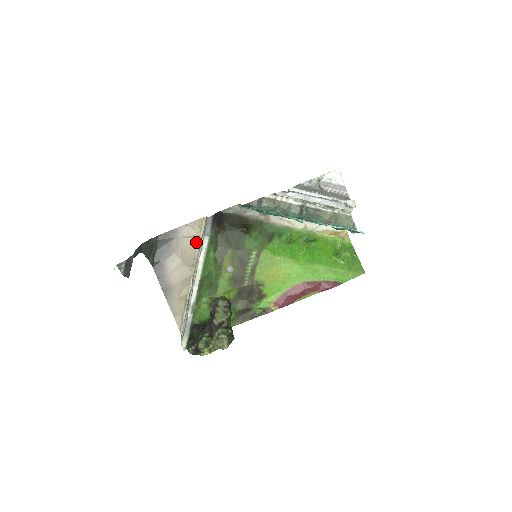
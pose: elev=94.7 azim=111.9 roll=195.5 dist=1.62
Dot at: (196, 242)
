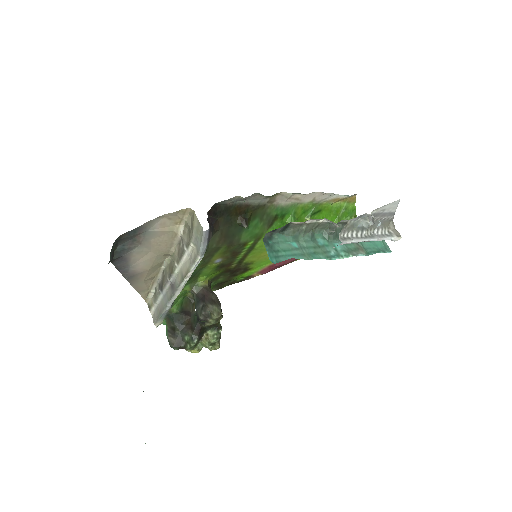
Dot at: (174, 234)
